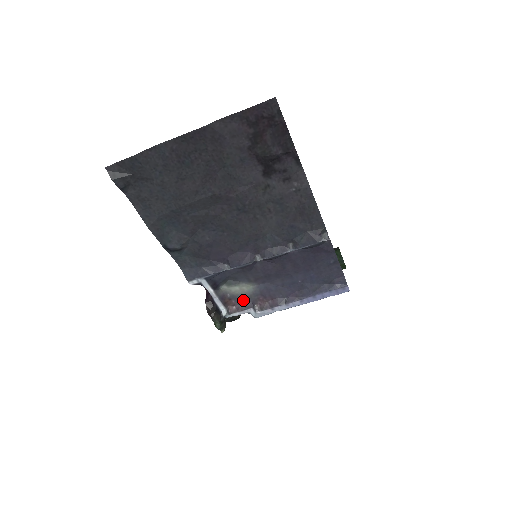
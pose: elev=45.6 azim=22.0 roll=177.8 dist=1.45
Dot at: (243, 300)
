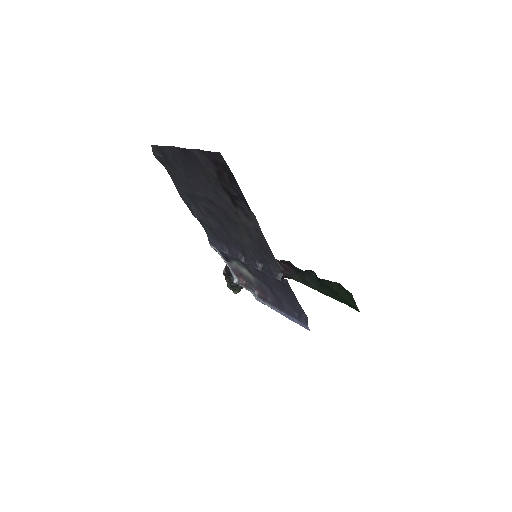
Dot at: (249, 281)
